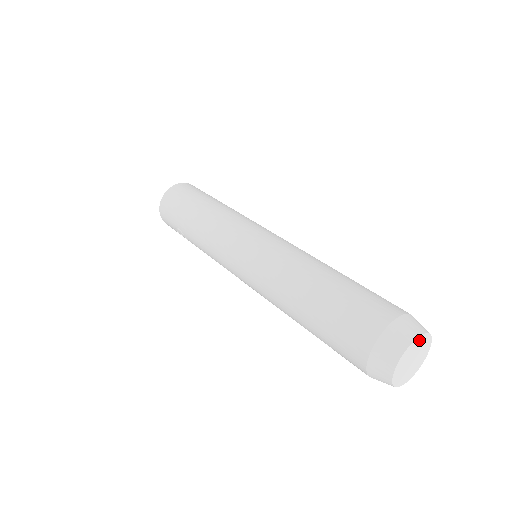
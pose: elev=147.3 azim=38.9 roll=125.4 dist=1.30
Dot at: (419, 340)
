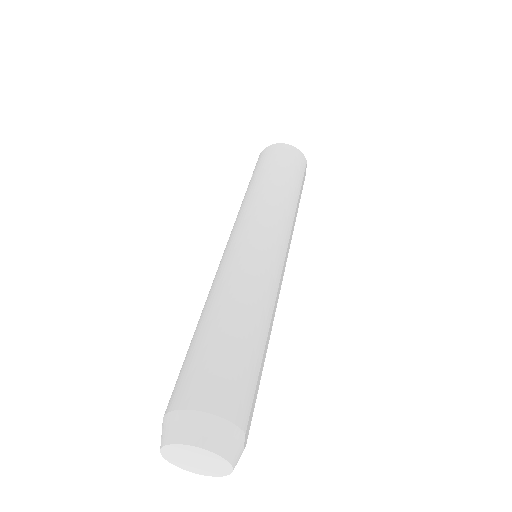
Dot at: (215, 456)
